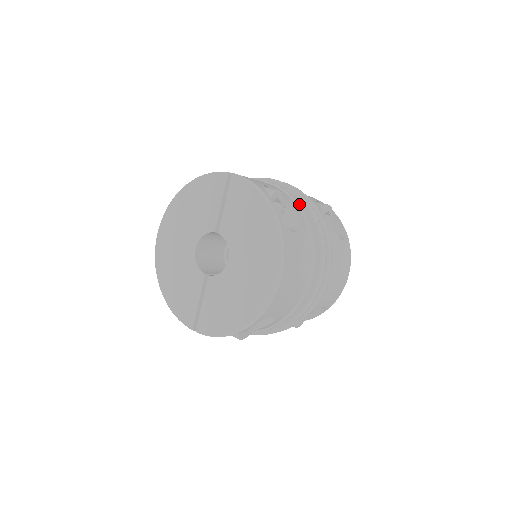
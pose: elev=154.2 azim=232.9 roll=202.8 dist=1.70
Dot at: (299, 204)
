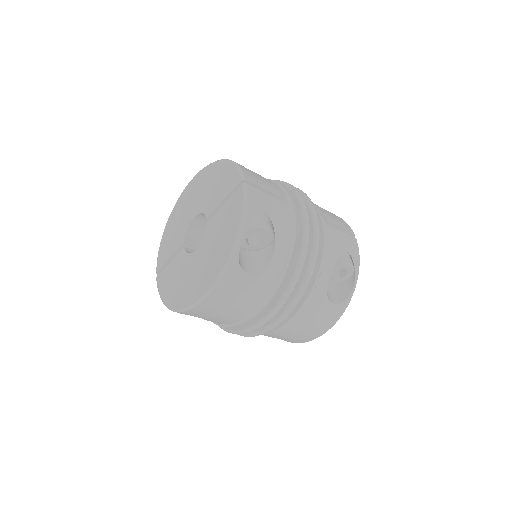
Dot at: (291, 249)
